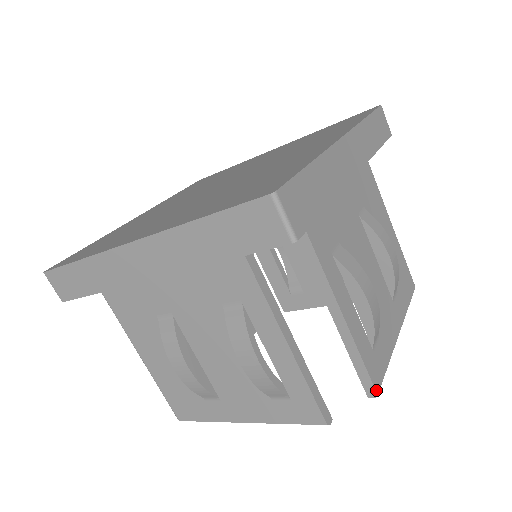
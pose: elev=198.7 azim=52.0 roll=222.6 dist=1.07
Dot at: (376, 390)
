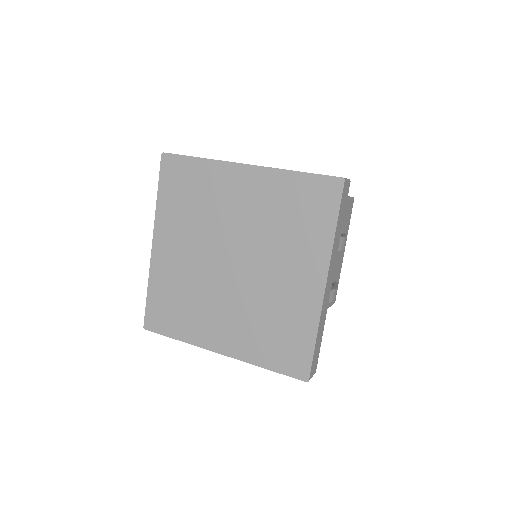
Dot at: (334, 302)
